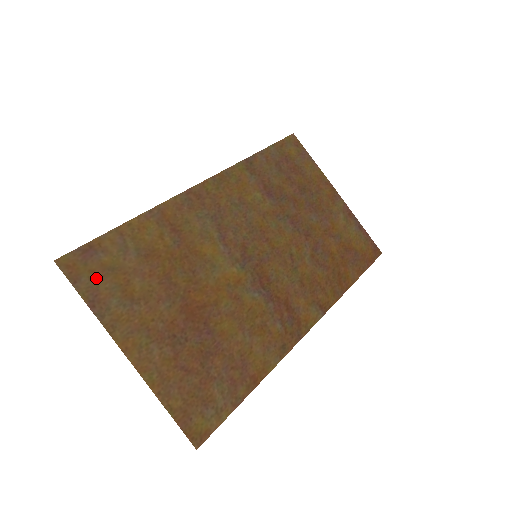
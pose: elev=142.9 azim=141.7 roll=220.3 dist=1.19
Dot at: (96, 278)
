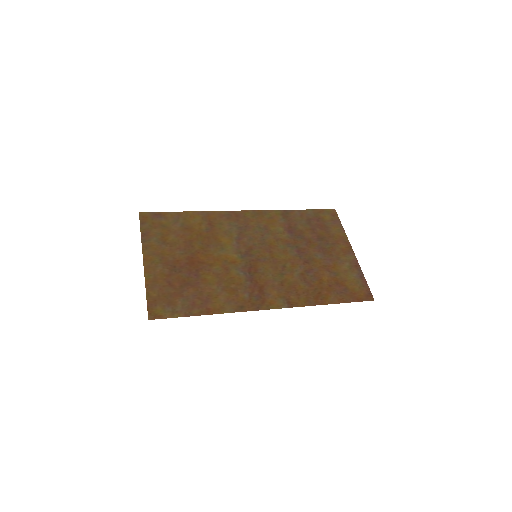
Dot at: (153, 226)
